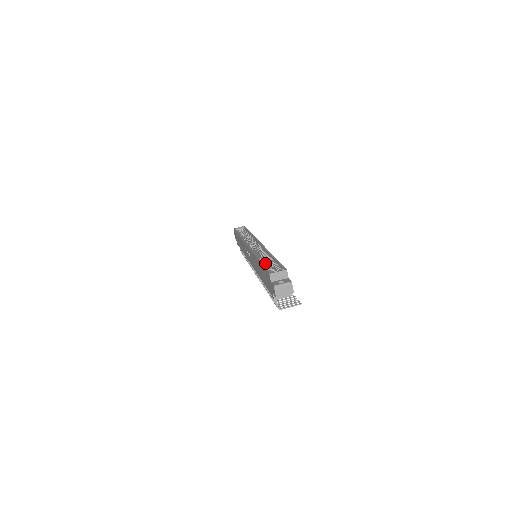
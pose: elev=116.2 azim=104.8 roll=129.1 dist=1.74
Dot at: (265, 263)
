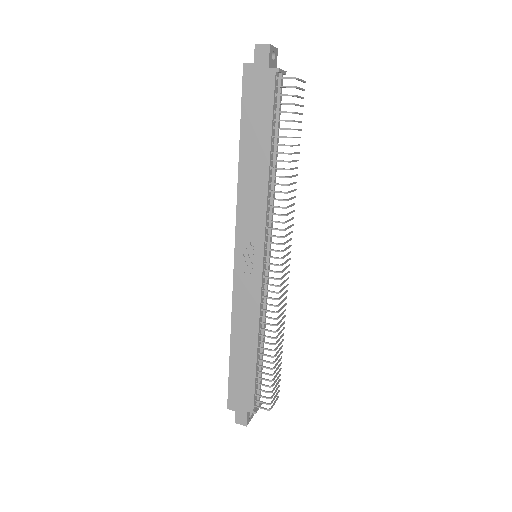
Dot at: (244, 130)
